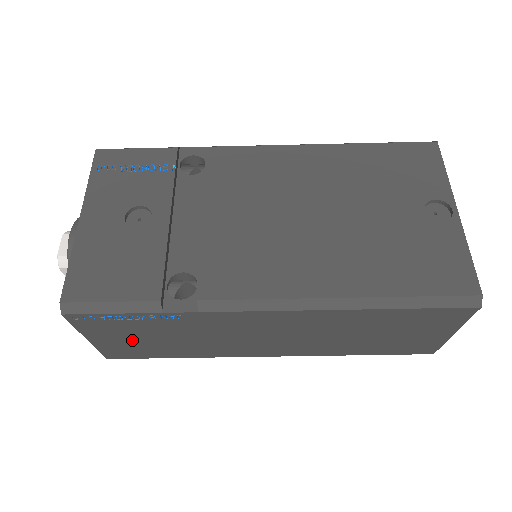
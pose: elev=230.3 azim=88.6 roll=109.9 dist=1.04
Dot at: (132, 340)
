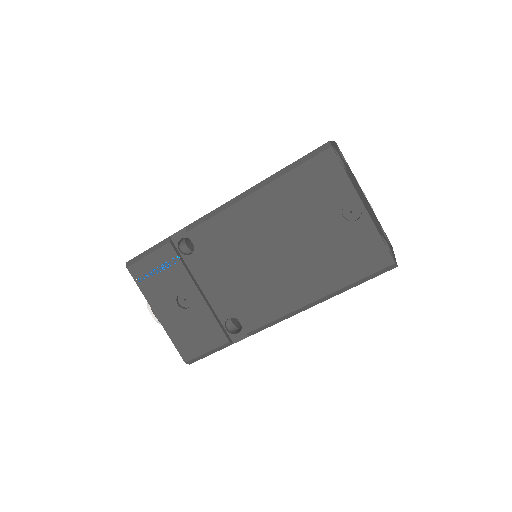
Dot at: occluded
